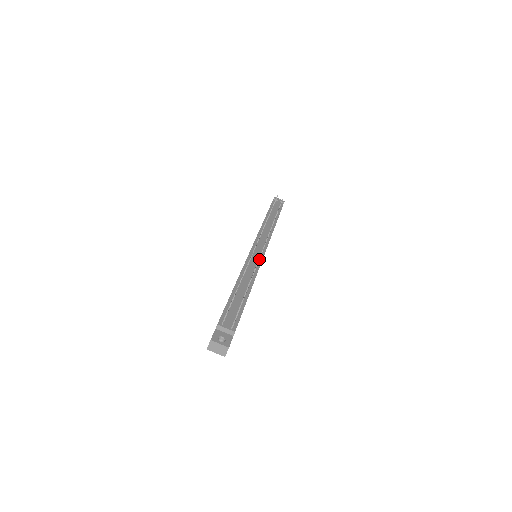
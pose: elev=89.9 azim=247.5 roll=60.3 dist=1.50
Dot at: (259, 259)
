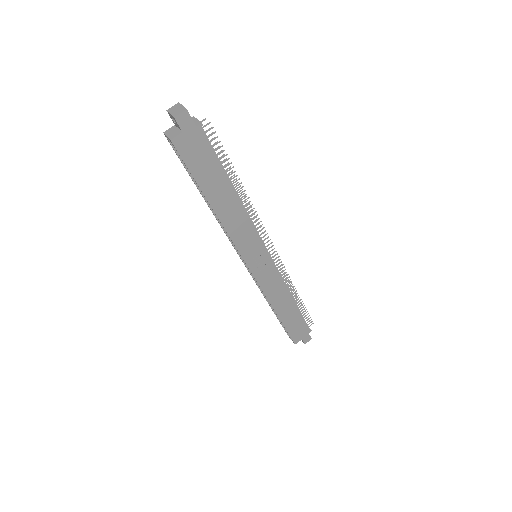
Dot at: (261, 221)
